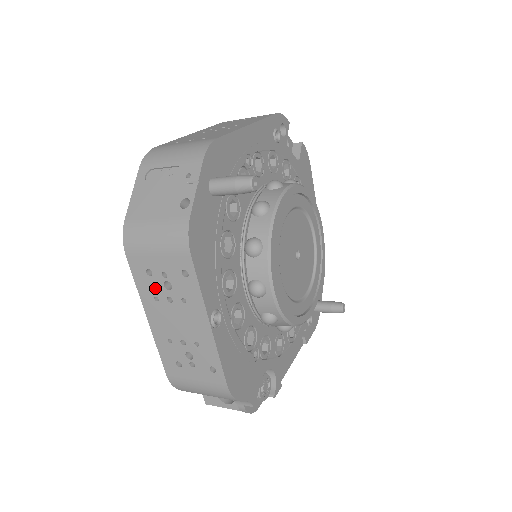
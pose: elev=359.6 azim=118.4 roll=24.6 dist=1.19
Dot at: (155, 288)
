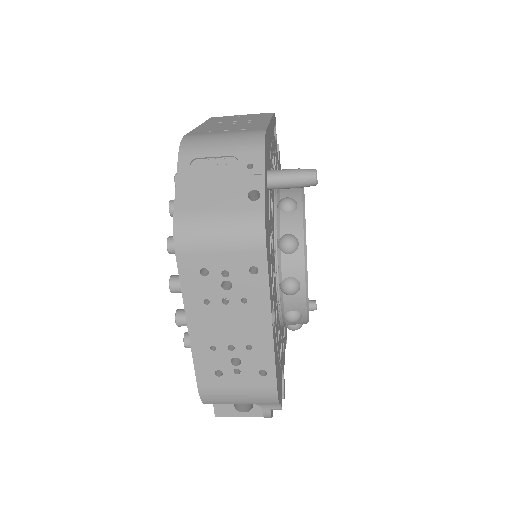
Dot at: (208, 289)
